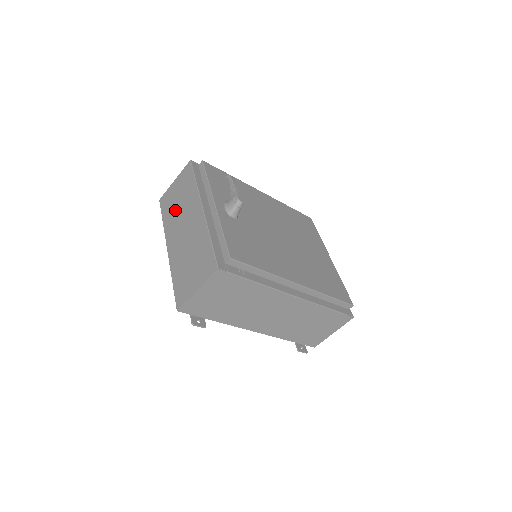
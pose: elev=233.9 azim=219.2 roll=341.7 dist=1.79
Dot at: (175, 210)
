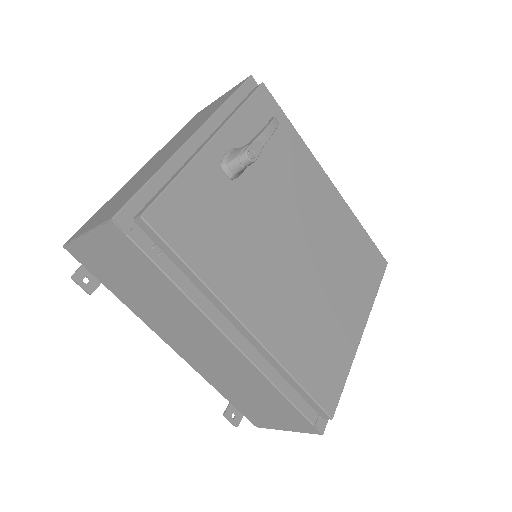
Dot at: (187, 128)
